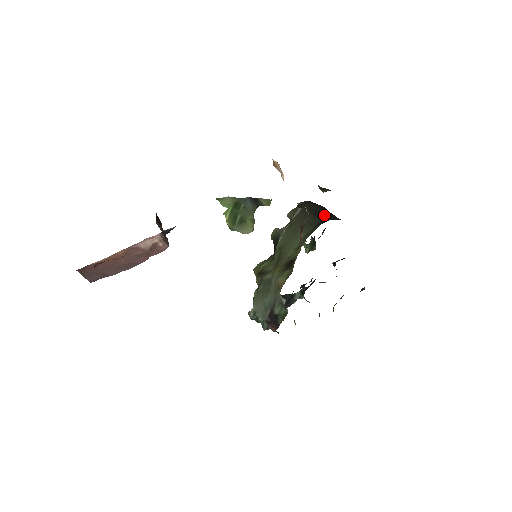
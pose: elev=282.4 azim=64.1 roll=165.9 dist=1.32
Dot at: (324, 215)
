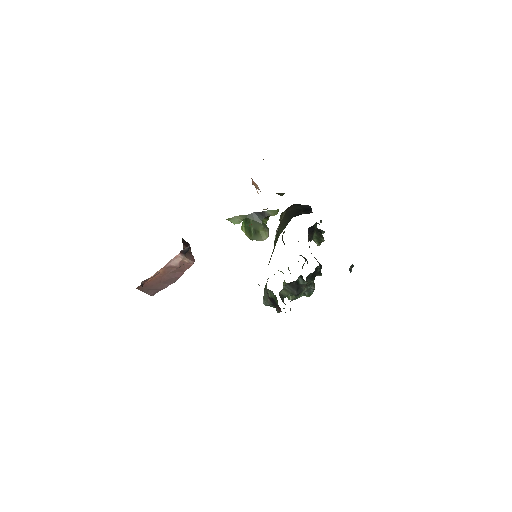
Dot at: (298, 213)
